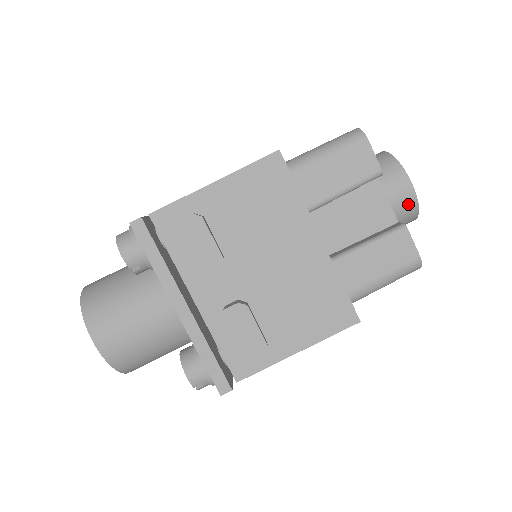
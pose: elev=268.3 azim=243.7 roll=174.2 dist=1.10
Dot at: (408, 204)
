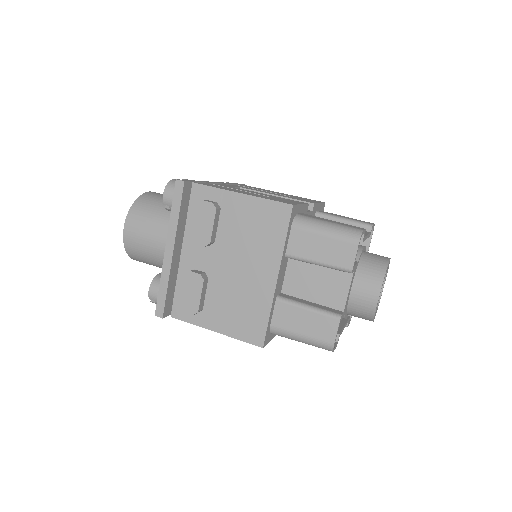
Dot at: (367, 307)
